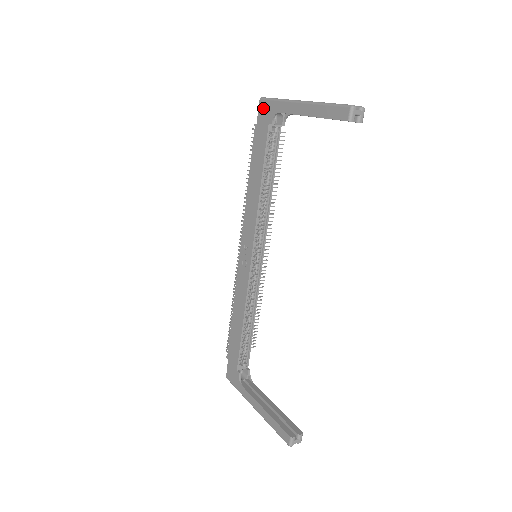
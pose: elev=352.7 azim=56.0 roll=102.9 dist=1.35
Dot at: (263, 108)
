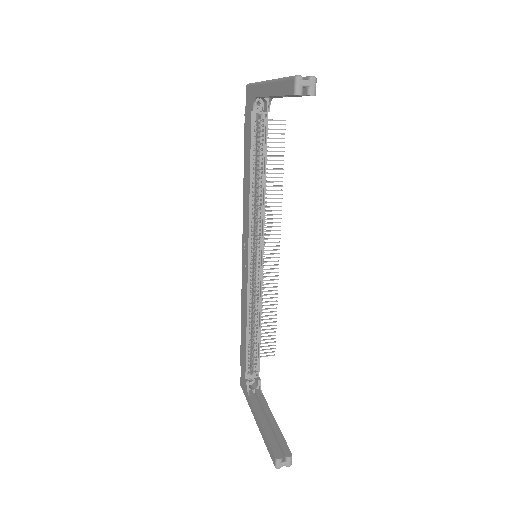
Dot at: (248, 95)
